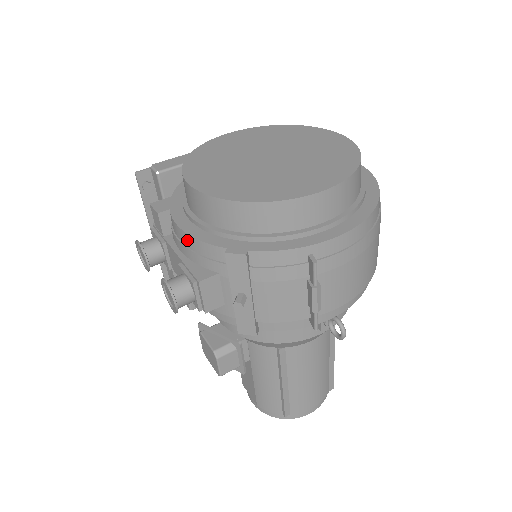
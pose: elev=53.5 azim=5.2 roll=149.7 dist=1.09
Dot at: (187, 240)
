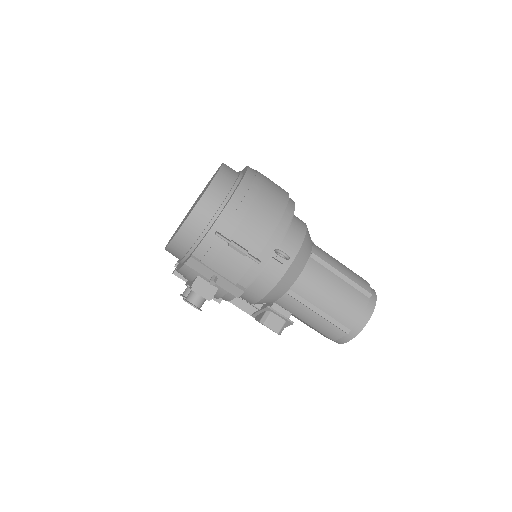
Dot at: (181, 273)
